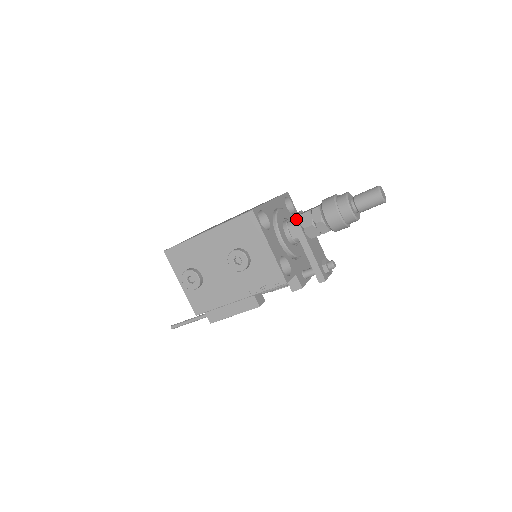
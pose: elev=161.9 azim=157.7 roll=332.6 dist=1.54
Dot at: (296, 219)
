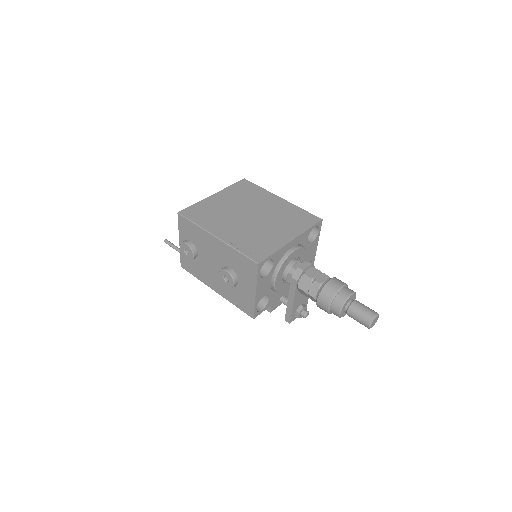
Dot at: (298, 275)
